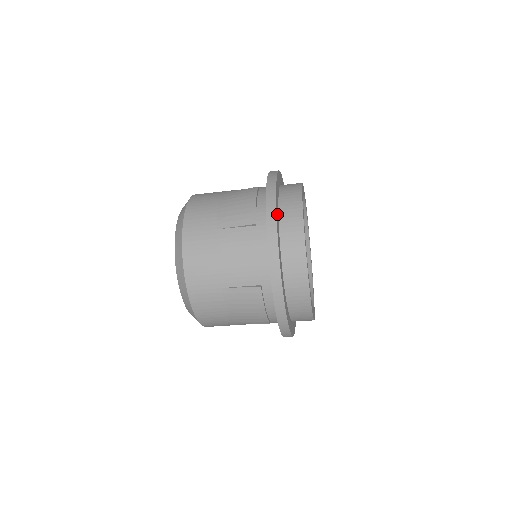
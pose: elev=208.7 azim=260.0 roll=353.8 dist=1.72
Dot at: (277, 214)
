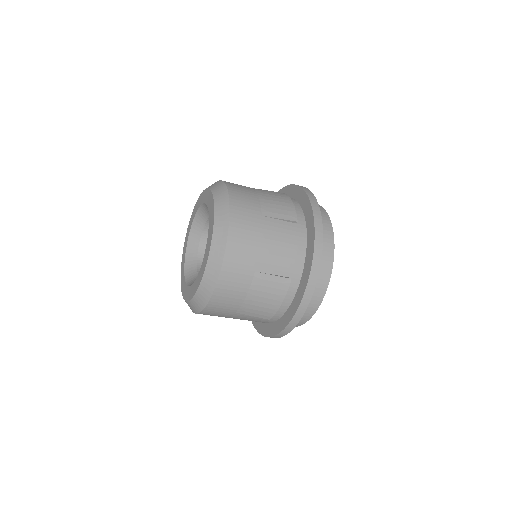
Dot at: occluded
